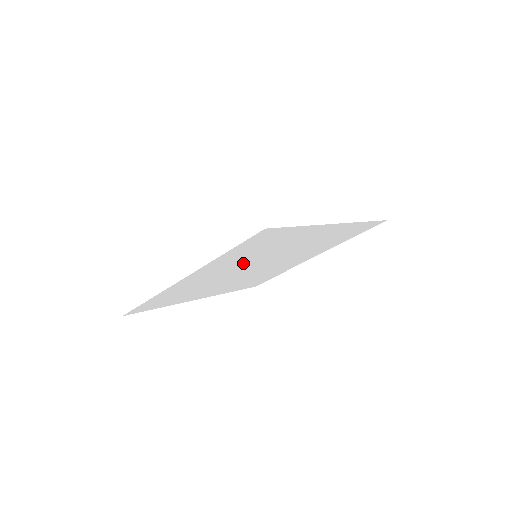
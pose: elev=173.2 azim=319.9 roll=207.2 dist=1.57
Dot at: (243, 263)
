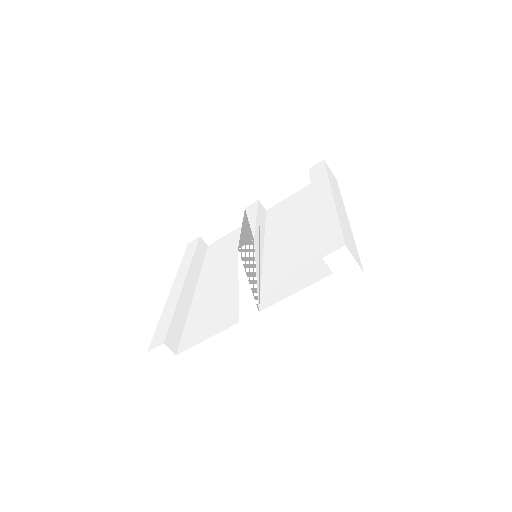
Dot at: occluded
